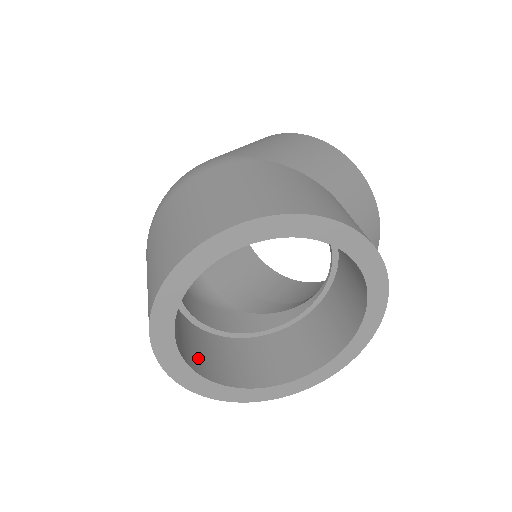
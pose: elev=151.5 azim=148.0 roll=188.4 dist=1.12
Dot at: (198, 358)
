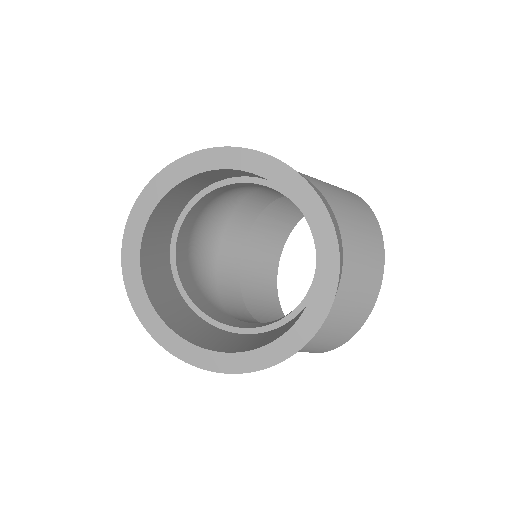
Dot at: (159, 295)
